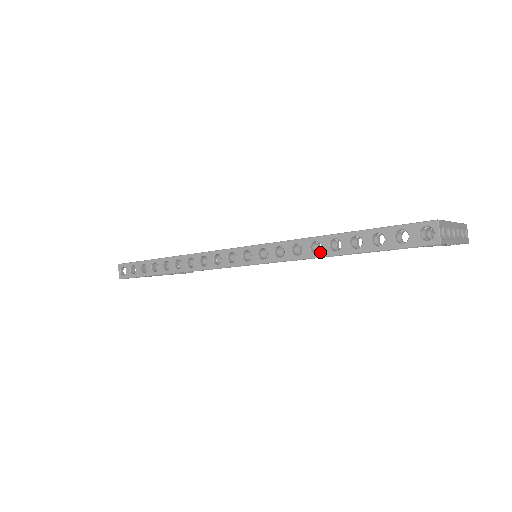
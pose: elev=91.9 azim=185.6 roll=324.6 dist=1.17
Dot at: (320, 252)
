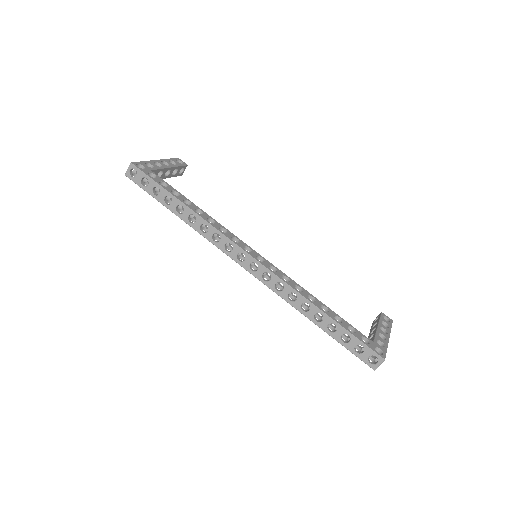
Dot at: (306, 312)
